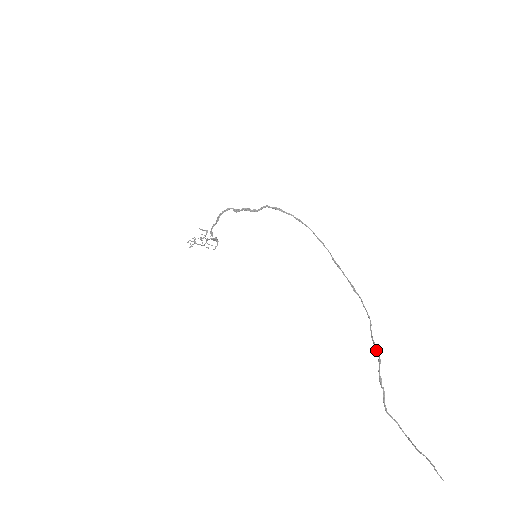
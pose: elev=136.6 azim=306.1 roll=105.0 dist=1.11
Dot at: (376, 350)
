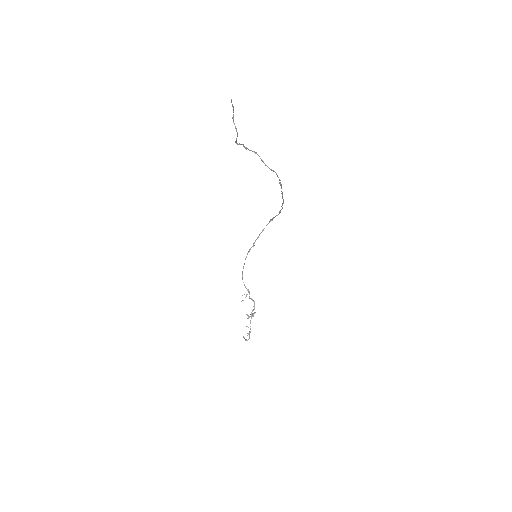
Dot at: occluded
